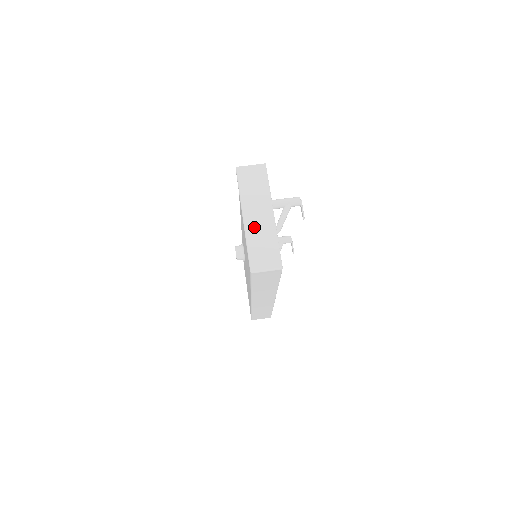
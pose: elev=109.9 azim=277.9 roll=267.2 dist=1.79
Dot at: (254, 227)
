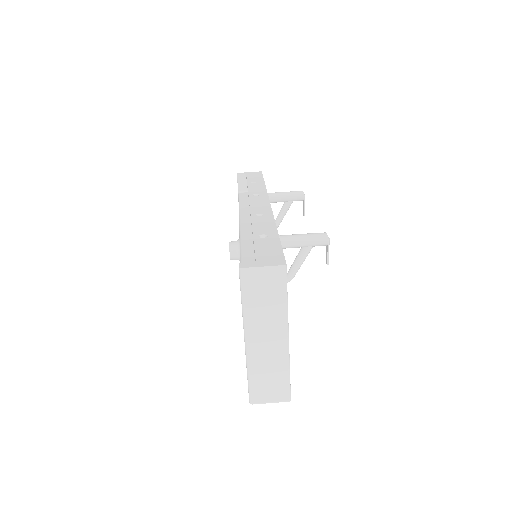
Dot at: (259, 354)
